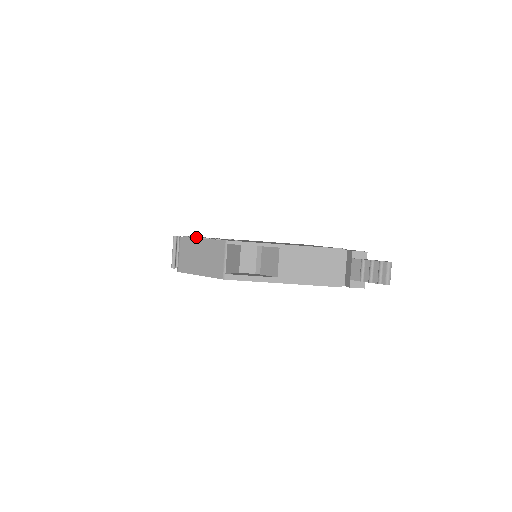
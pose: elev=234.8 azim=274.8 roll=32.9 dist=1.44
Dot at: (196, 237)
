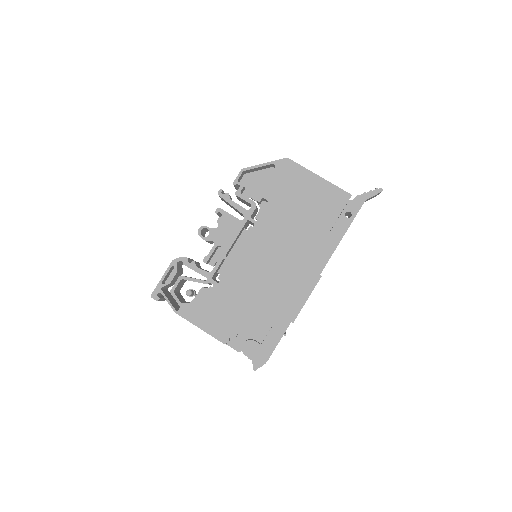
Dot at: occluded
